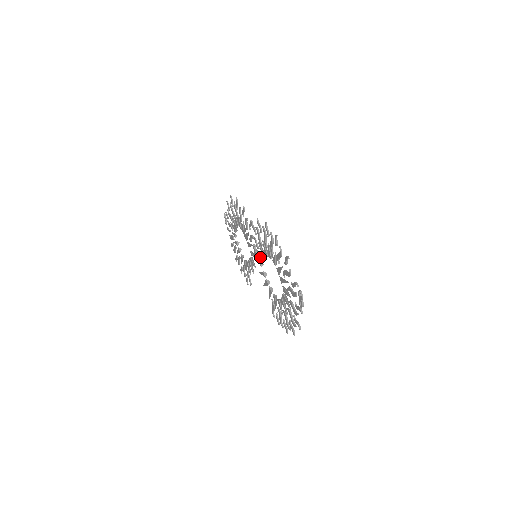
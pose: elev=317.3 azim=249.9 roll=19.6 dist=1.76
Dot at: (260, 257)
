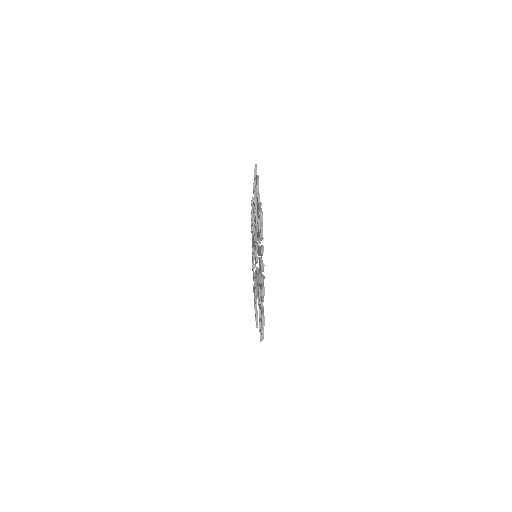
Dot at: occluded
